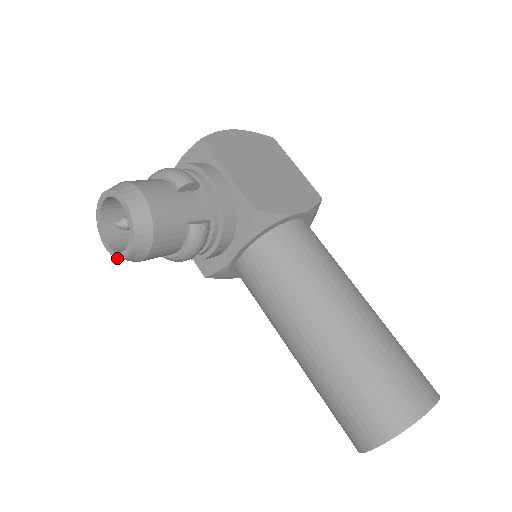
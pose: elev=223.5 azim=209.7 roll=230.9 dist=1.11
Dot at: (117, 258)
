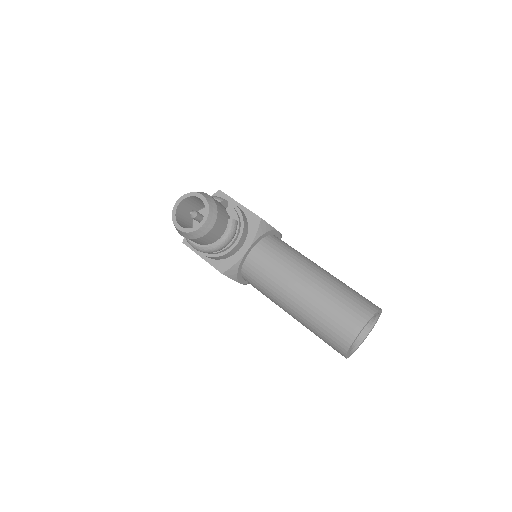
Dot at: (191, 232)
